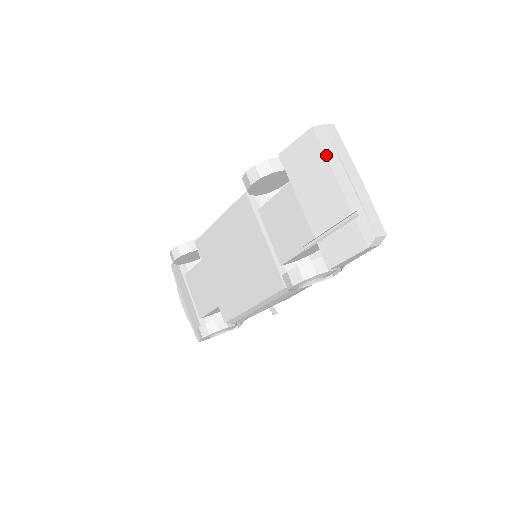
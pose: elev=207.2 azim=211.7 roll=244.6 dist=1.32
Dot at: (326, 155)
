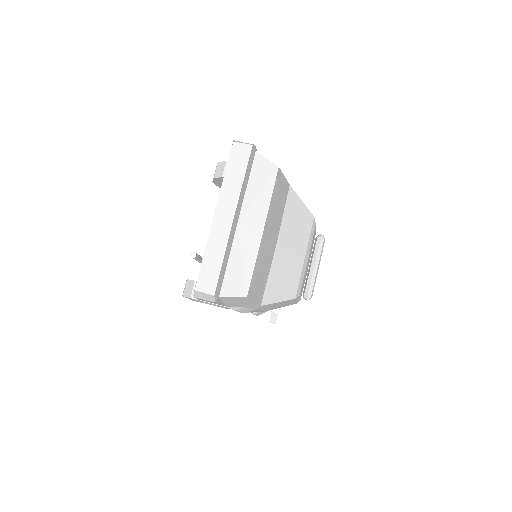
Dot at: occluded
